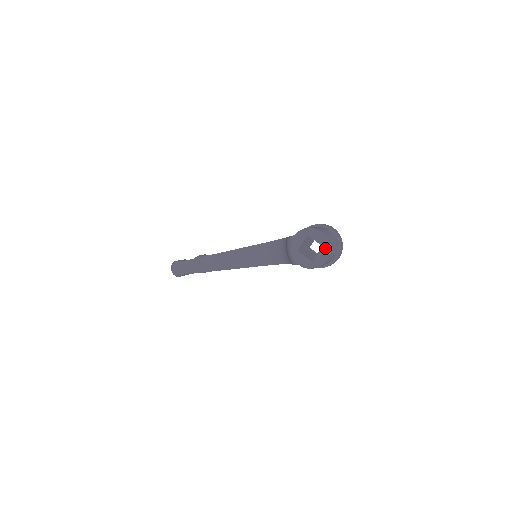
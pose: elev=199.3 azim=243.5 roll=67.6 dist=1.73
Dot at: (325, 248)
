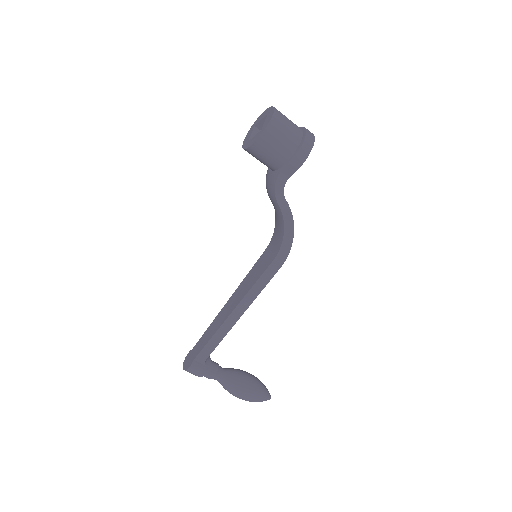
Dot at: (270, 112)
